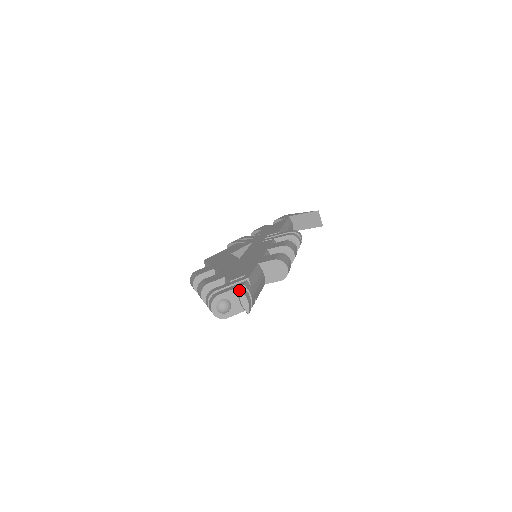
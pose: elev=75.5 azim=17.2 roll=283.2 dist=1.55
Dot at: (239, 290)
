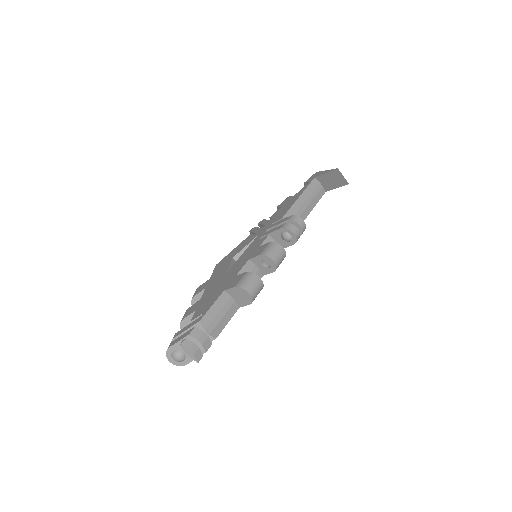
Dot at: (180, 344)
